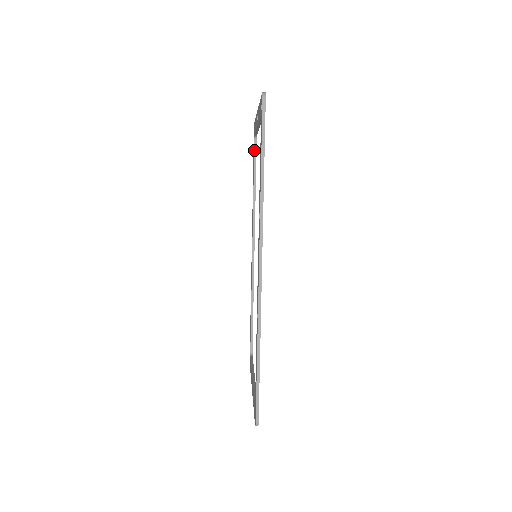
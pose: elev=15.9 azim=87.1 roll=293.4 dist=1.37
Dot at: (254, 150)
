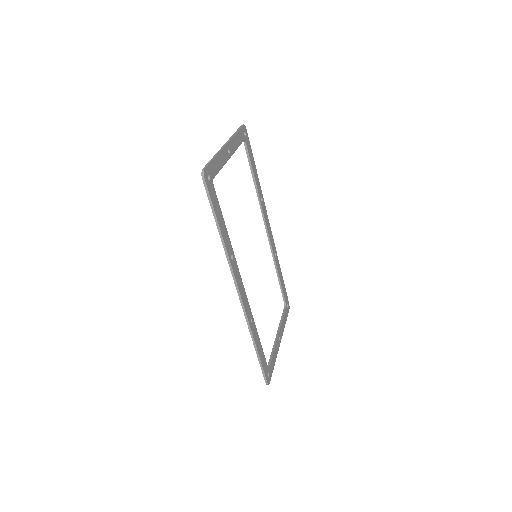
Dot at: (246, 152)
